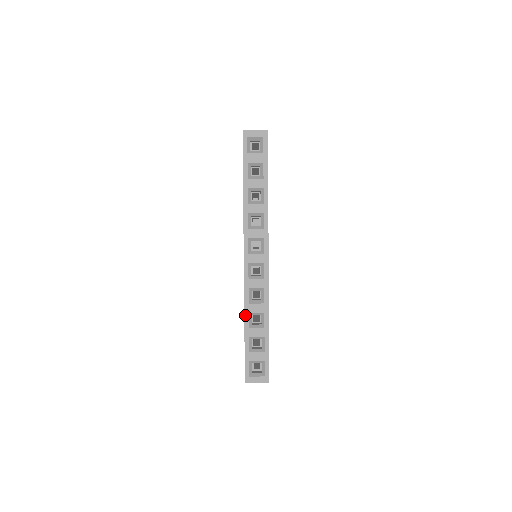
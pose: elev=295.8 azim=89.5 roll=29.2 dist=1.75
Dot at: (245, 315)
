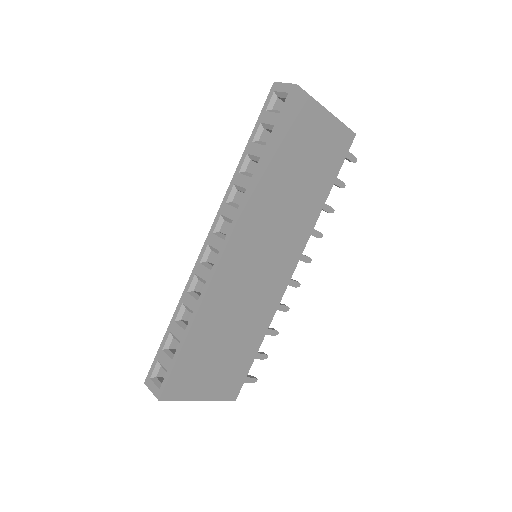
Dot at: (179, 304)
